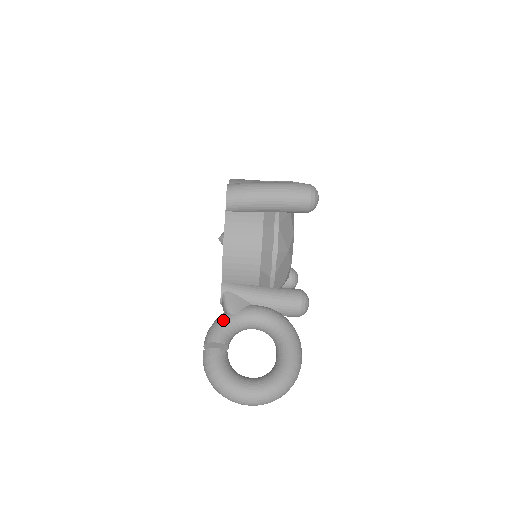
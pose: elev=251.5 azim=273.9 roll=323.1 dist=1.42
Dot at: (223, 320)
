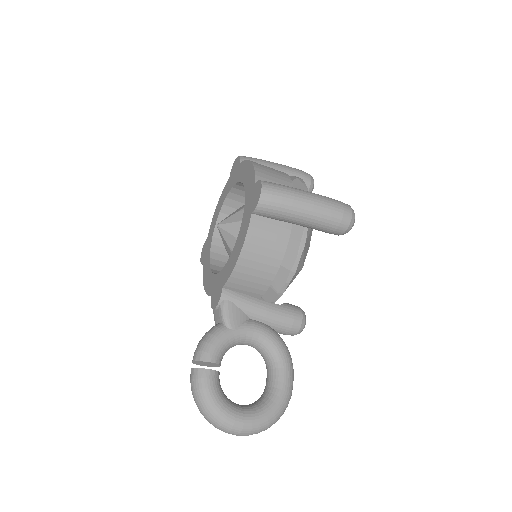
Dot at: (220, 335)
